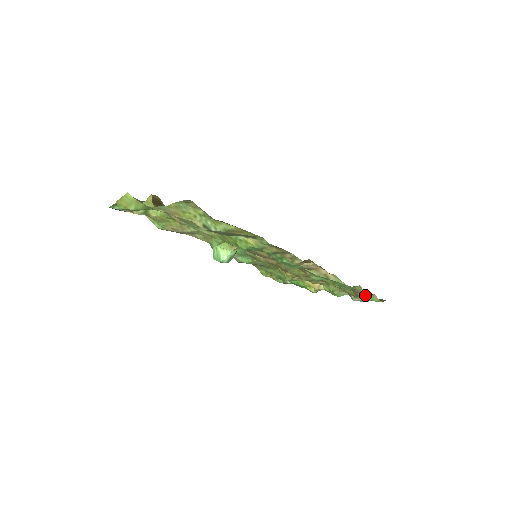
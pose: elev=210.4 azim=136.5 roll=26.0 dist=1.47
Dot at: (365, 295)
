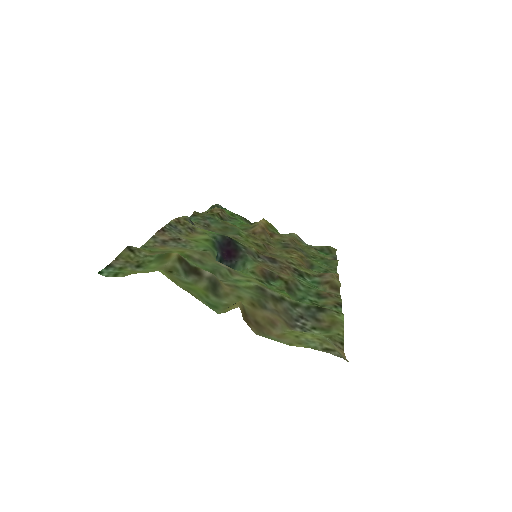
Dot at: (328, 255)
